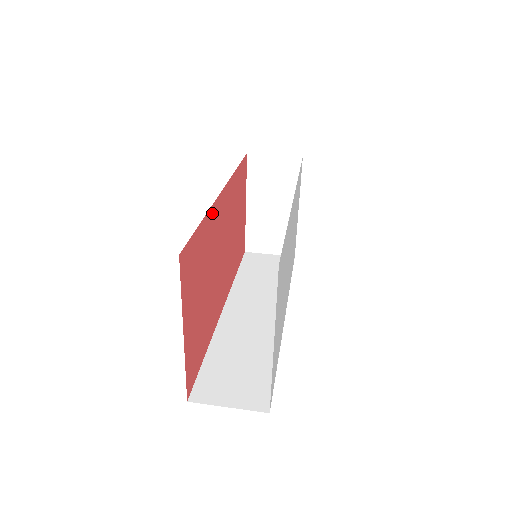
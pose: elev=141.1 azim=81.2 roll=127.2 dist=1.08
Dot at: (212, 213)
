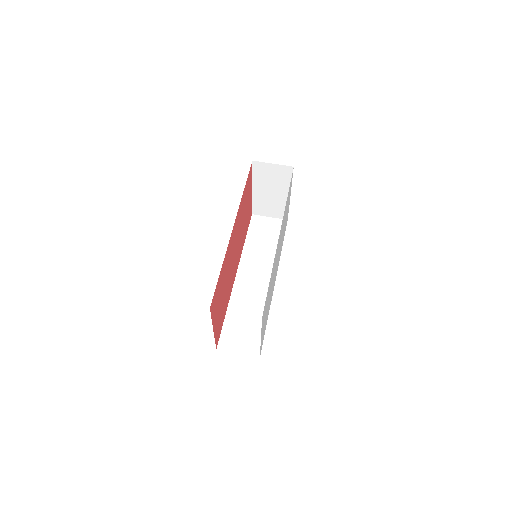
Dot at: (227, 252)
